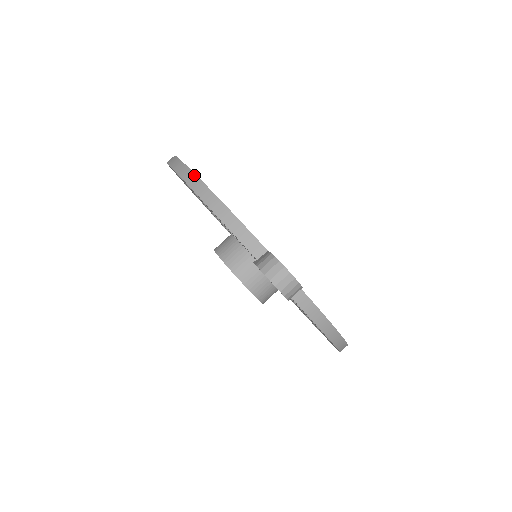
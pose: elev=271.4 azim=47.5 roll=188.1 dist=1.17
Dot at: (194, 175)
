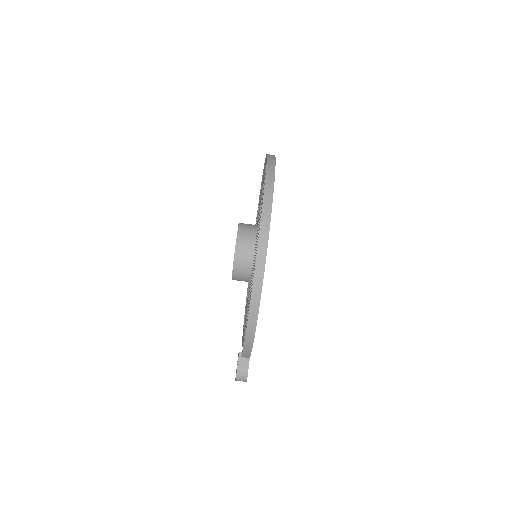
Dot at: (257, 318)
